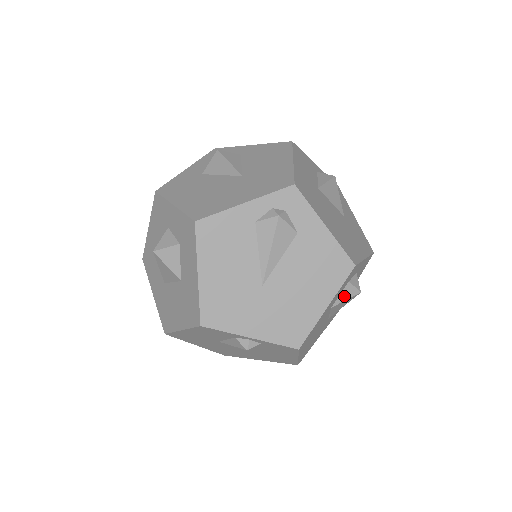
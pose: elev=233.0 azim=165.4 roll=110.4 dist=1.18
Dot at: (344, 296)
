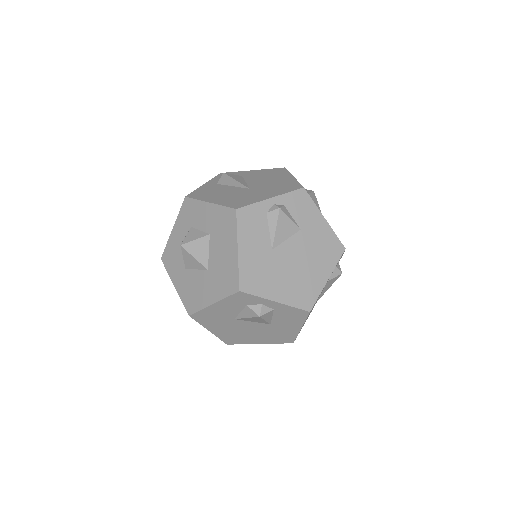
Dot at: occluded
